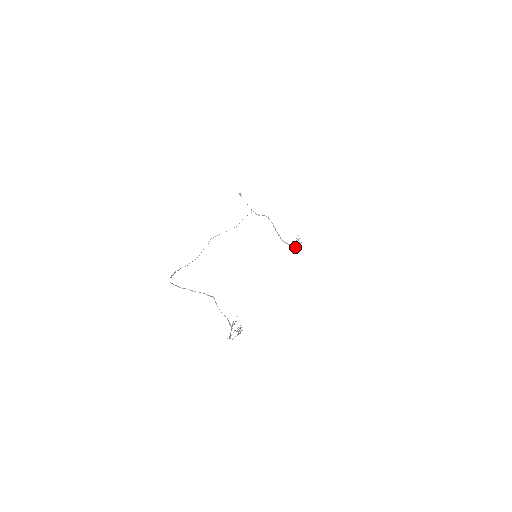
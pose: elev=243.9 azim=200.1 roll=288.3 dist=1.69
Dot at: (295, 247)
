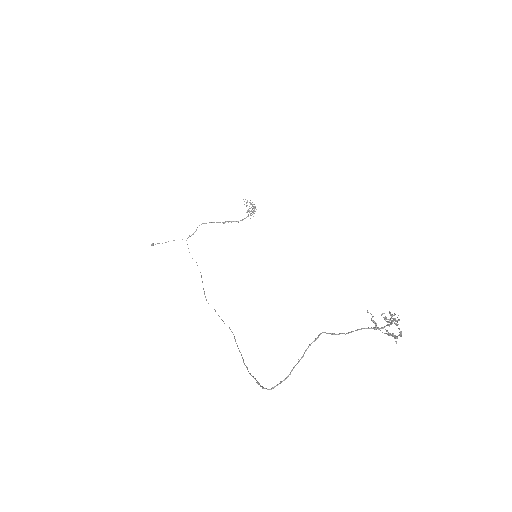
Dot at: (254, 211)
